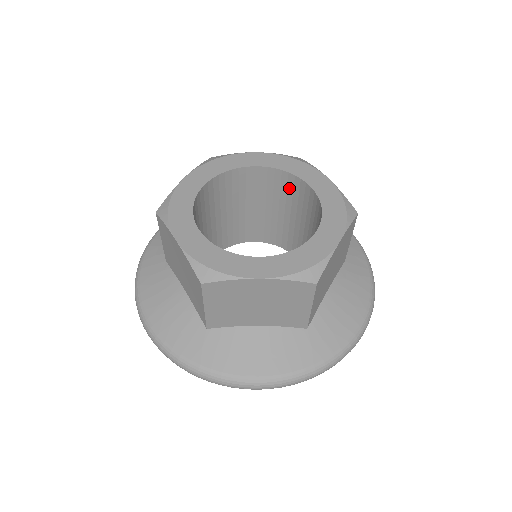
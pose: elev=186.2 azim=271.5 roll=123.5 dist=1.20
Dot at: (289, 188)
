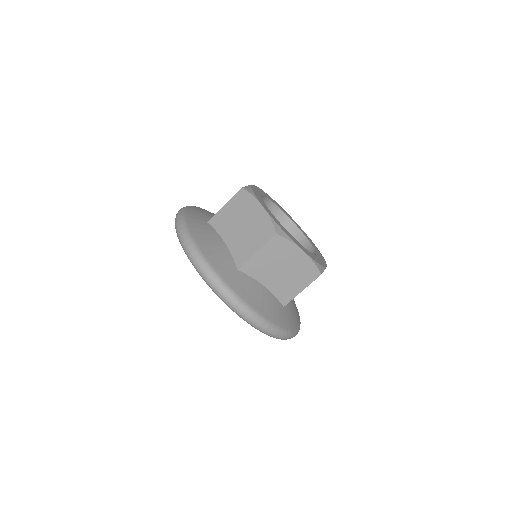
Dot at: occluded
